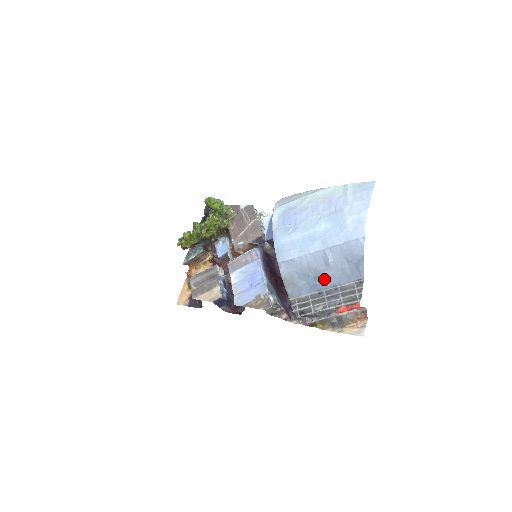
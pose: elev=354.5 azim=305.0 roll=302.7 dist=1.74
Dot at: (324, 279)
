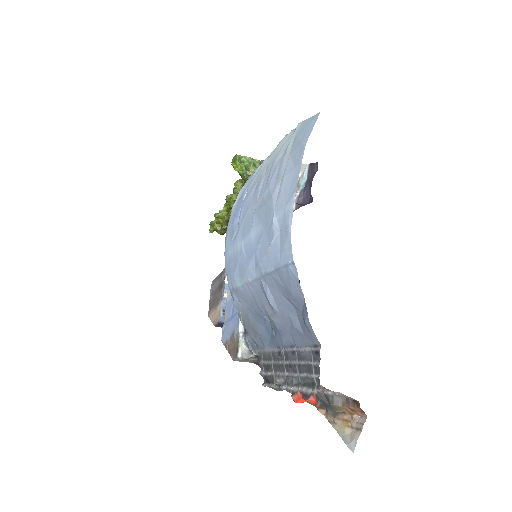
Dot at: (276, 330)
